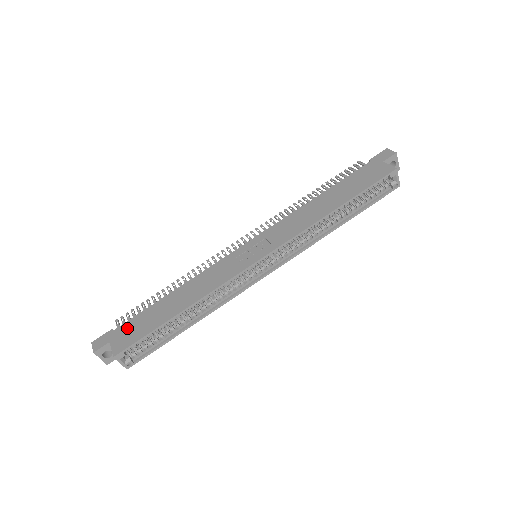
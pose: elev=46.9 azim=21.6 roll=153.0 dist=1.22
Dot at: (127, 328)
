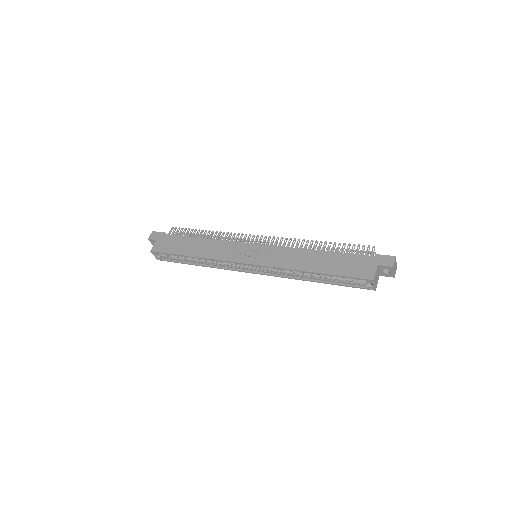
Dot at: (168, 240)
